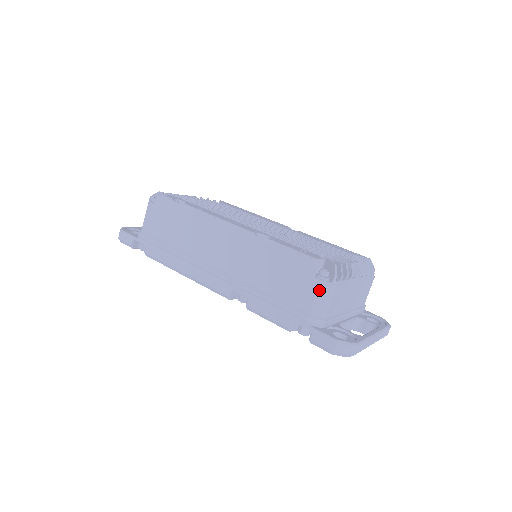
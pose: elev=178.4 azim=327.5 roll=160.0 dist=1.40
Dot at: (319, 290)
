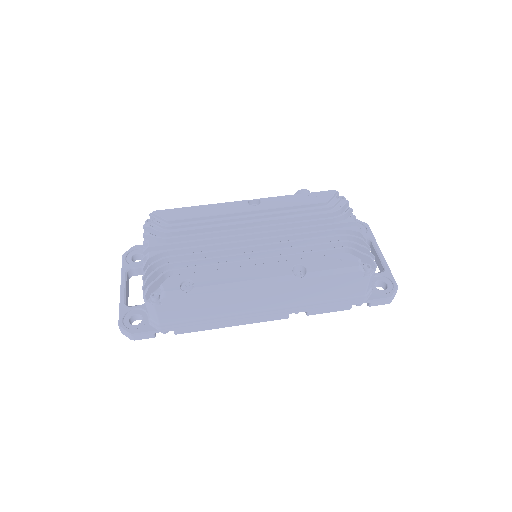
Dot at: (369, 281)
